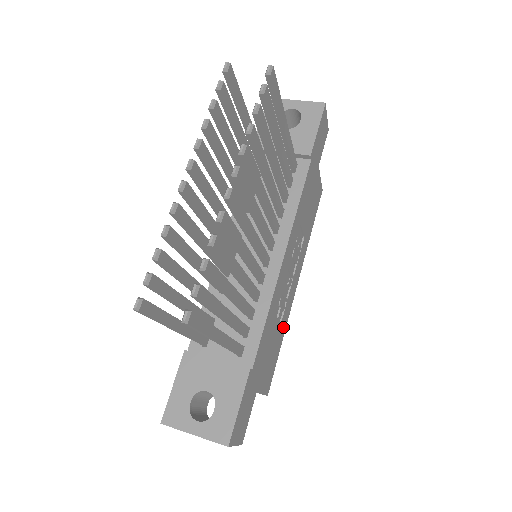
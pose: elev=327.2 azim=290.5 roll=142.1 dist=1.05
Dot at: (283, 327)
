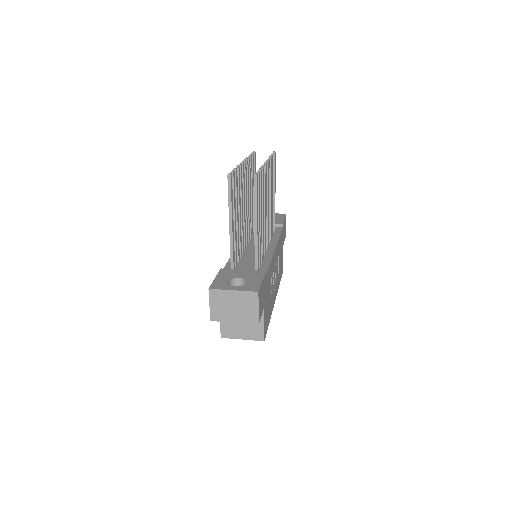
Dot at: (271, 308)
